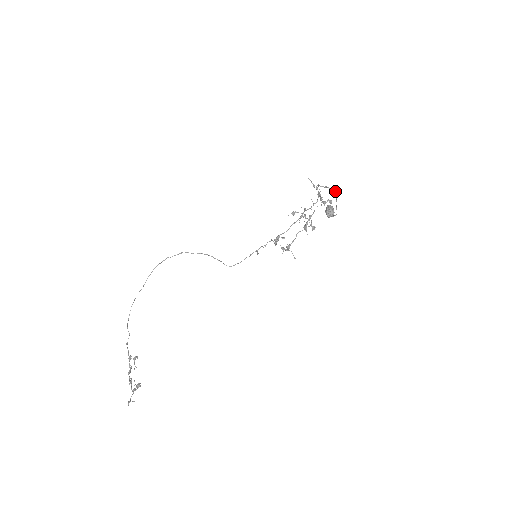
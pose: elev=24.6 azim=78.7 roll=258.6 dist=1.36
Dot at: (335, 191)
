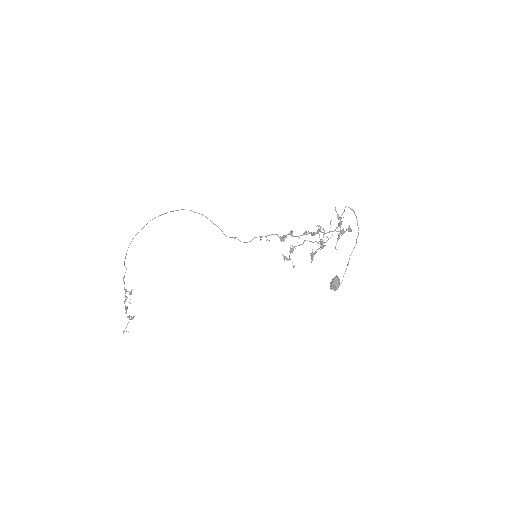
Dot at: (358, 230)
